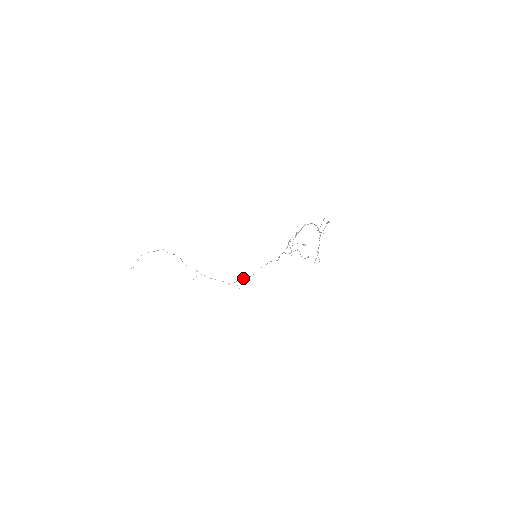
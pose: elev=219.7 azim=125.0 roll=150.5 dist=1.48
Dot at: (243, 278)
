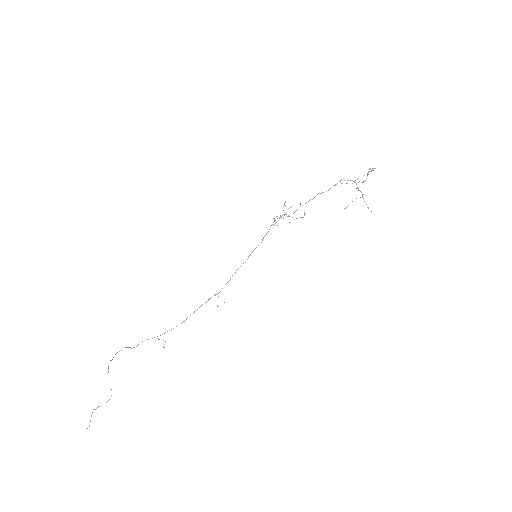
Dot at: occluded
